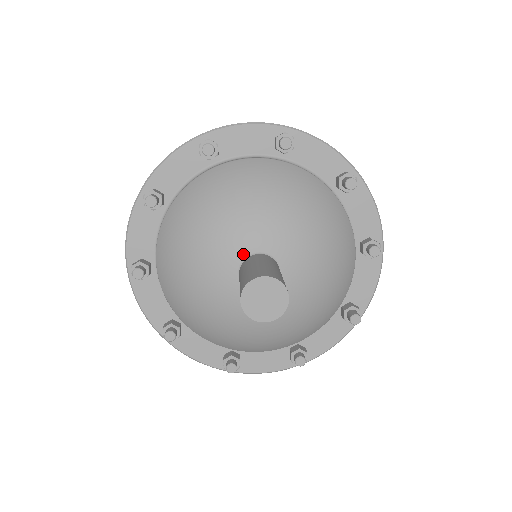
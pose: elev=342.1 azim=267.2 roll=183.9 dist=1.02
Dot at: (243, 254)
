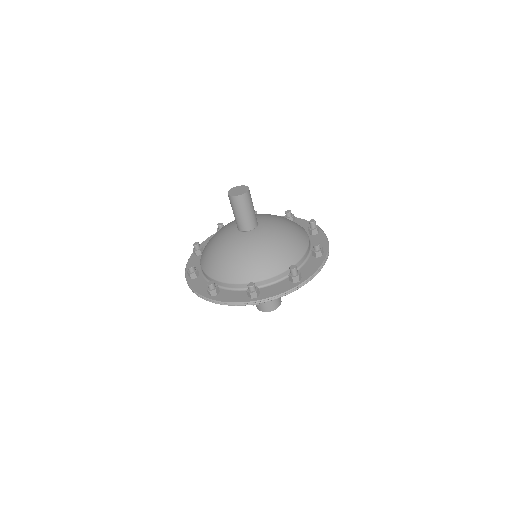
Dot at: occluded
